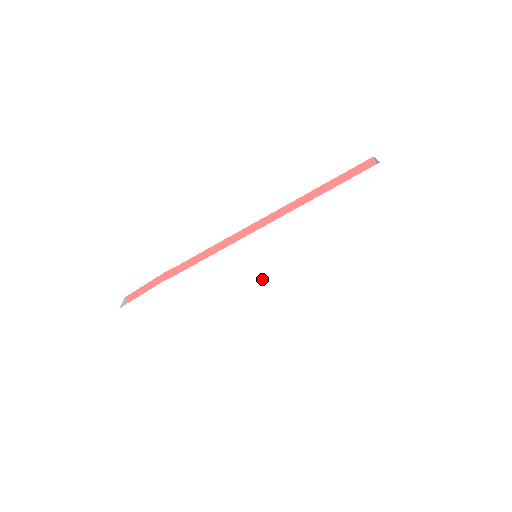
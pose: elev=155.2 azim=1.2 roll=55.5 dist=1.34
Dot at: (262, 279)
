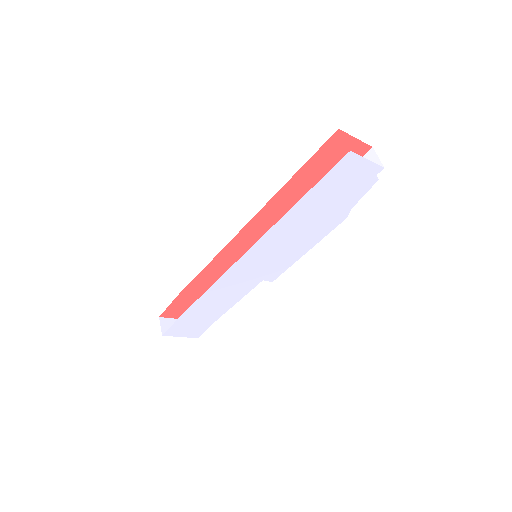
Dot at: (272, 272)
